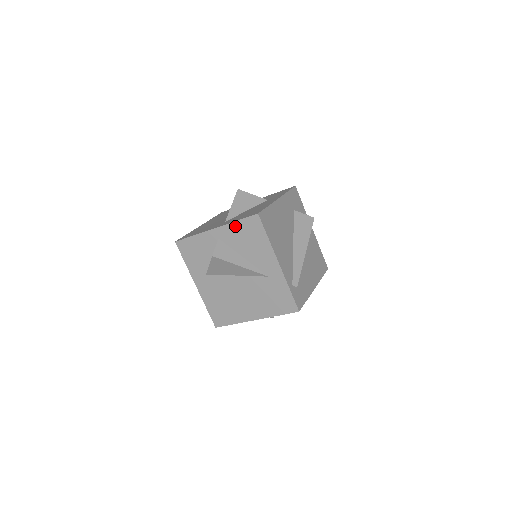
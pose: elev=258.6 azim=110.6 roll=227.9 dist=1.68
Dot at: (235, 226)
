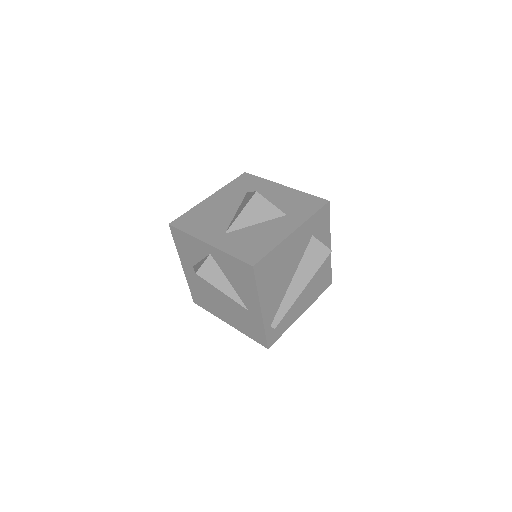
Dot at: (228, 257)
